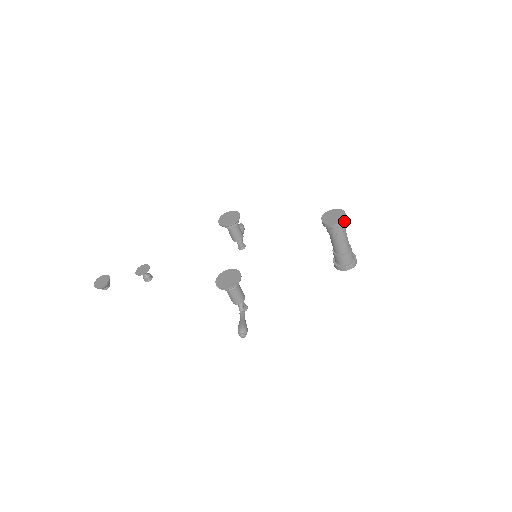
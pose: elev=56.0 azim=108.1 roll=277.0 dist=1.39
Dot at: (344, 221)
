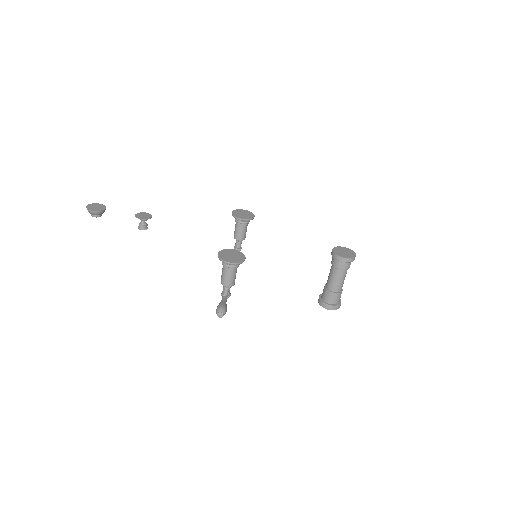
Dot at: (353, 260)
